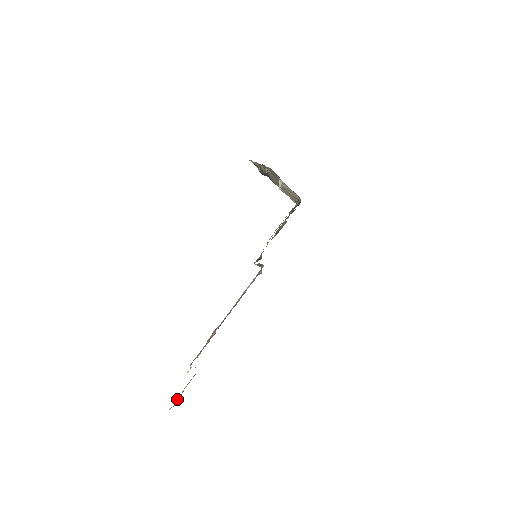
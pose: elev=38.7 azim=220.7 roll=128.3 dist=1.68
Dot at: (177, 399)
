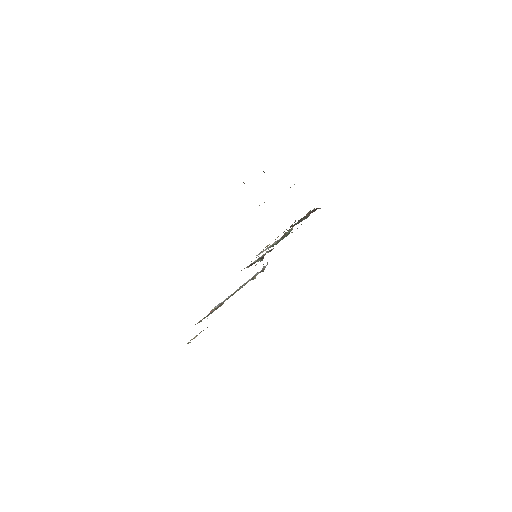
Dot at: (192, 339)
